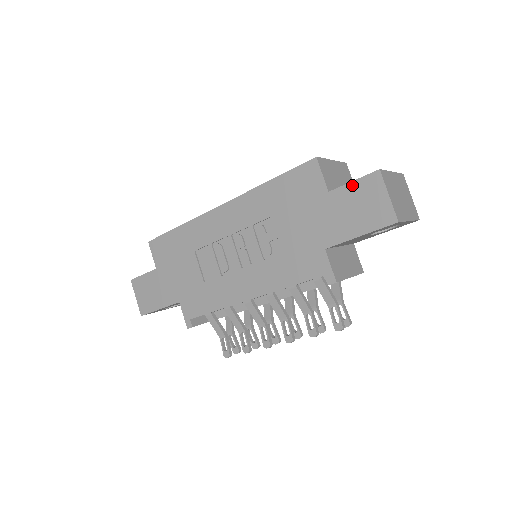
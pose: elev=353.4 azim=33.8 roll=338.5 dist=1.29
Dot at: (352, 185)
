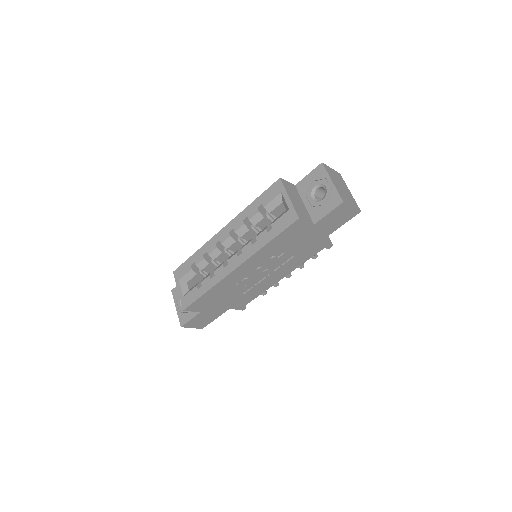
Dot at: (328, 215)
